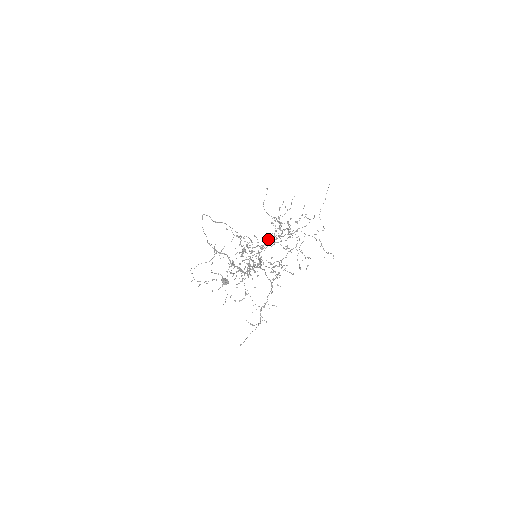
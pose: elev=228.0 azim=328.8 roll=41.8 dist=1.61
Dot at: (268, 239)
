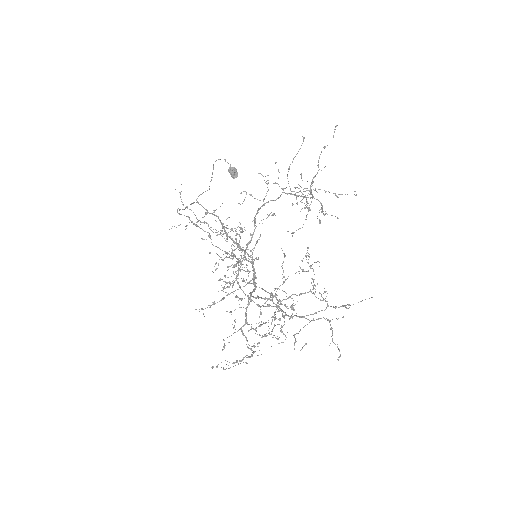
Dot at: (263, 298)
